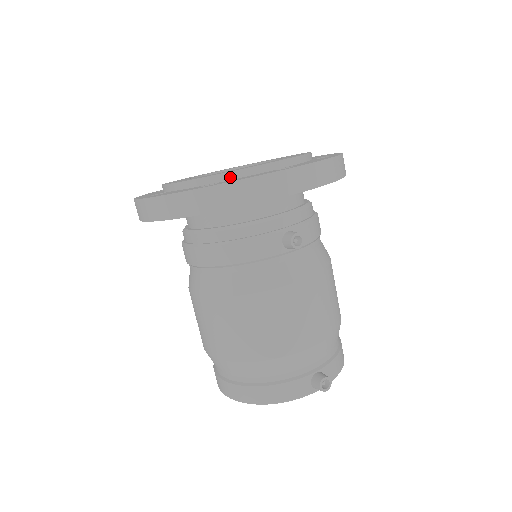
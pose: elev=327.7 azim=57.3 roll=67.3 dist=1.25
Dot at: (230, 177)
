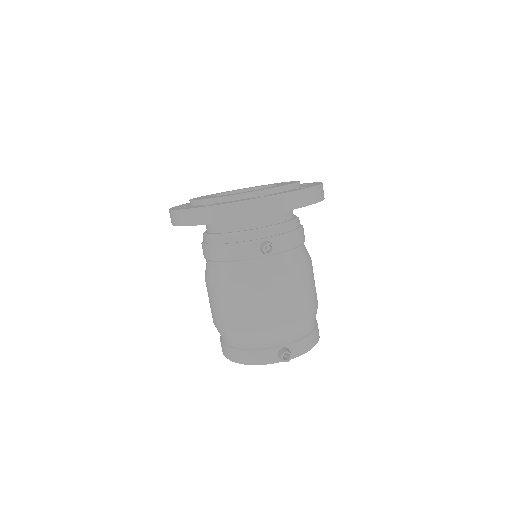
Dot at: (223, 200)
